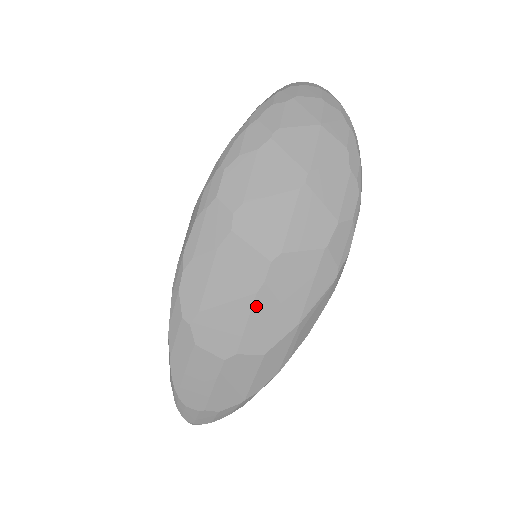
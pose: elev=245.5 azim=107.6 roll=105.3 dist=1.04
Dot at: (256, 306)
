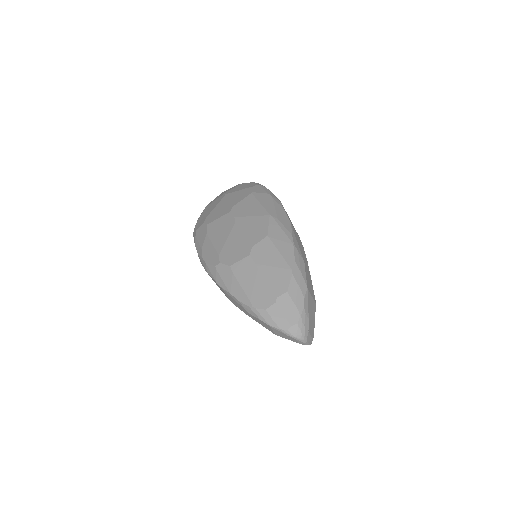
Dot at: (240, 226)
